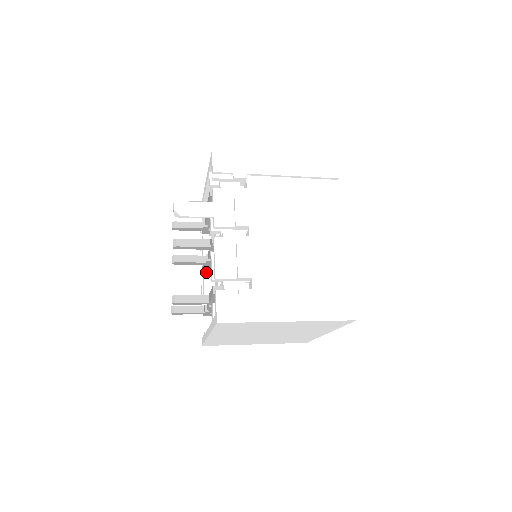
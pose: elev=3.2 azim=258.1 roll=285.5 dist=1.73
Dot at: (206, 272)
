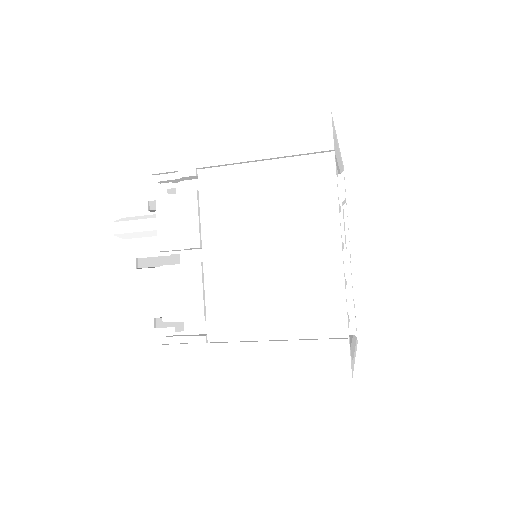
Dot at: occluded
